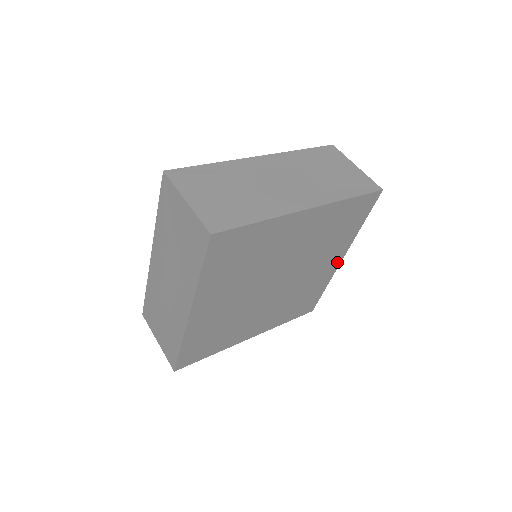
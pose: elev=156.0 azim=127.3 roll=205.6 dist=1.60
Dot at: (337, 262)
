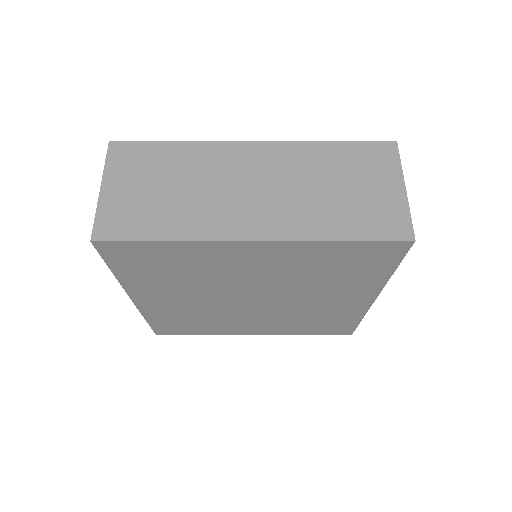
Dot at: (366, 300)
